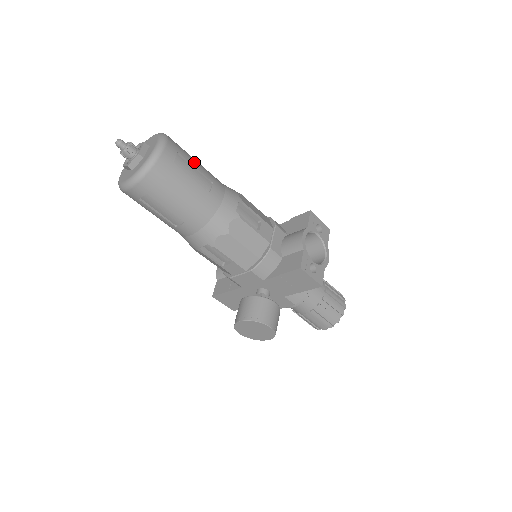
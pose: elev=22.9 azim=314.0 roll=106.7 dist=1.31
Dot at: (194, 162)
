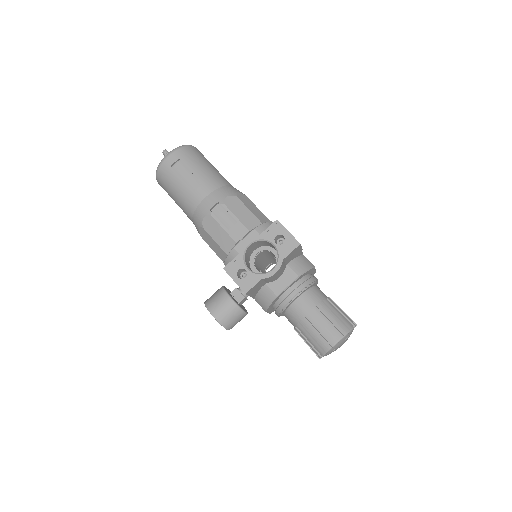
Dot at: (193, 167)
